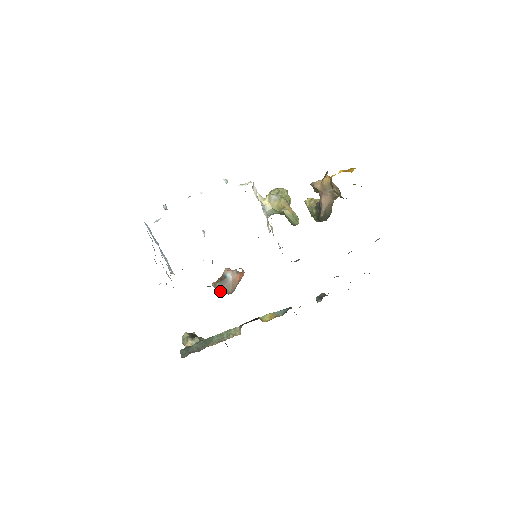
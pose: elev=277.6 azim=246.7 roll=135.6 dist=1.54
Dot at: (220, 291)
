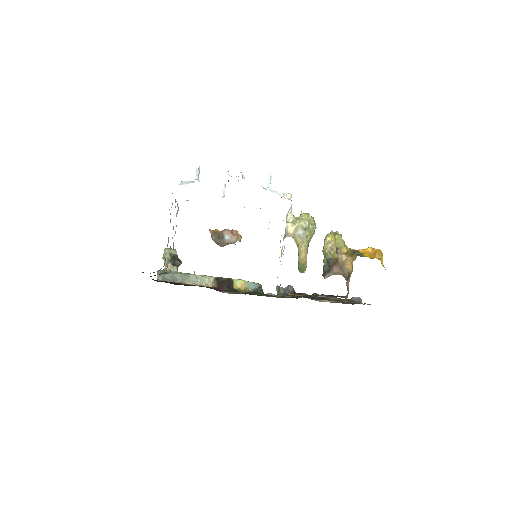
Dot at: (213, 240)
